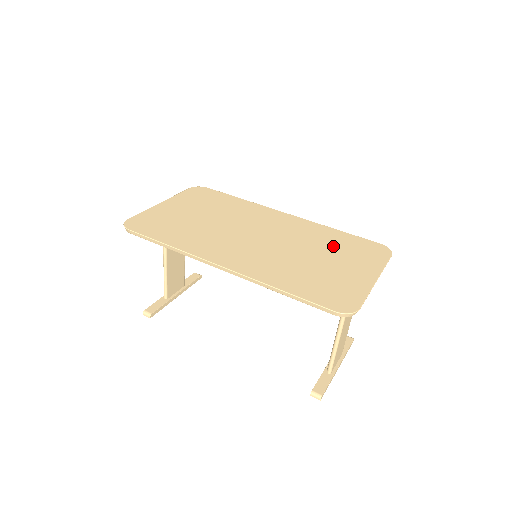
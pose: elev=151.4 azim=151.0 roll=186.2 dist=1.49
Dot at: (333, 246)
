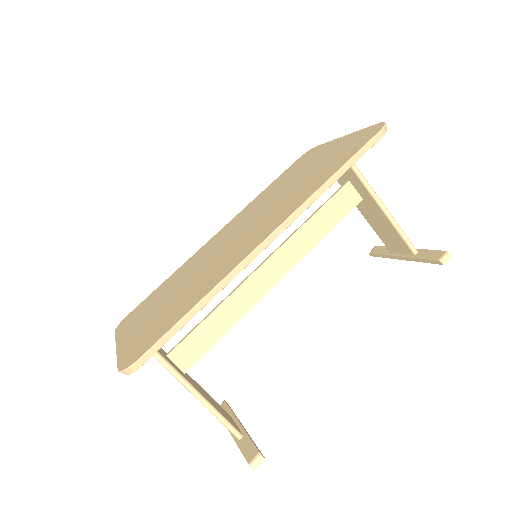
Dot at: (284, 181)
